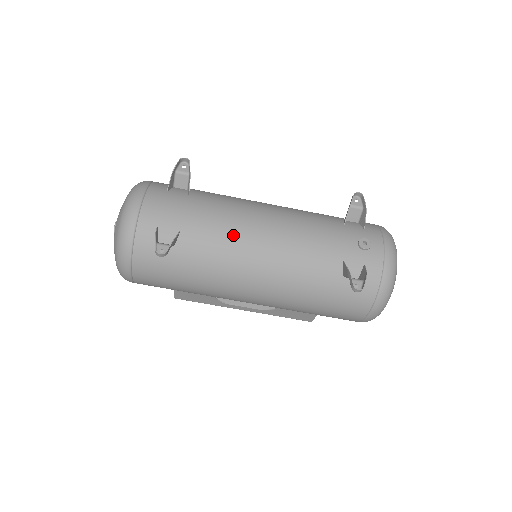
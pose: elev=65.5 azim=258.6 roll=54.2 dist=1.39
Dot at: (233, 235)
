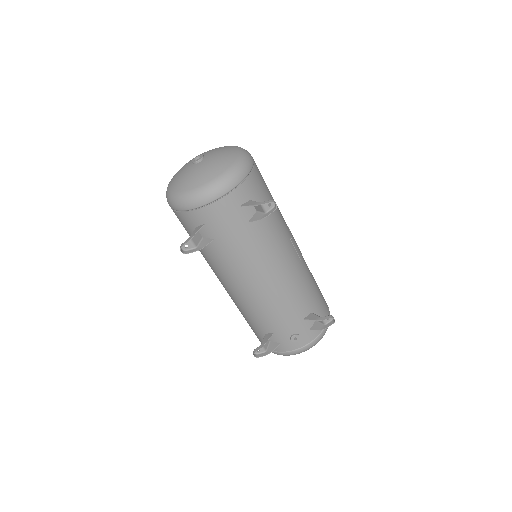
Dot at: (239, 270)
